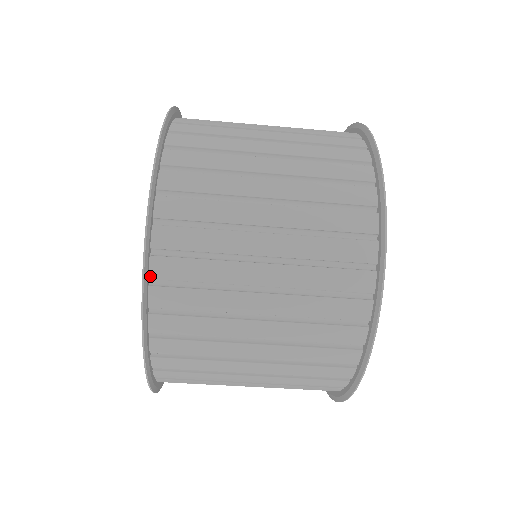
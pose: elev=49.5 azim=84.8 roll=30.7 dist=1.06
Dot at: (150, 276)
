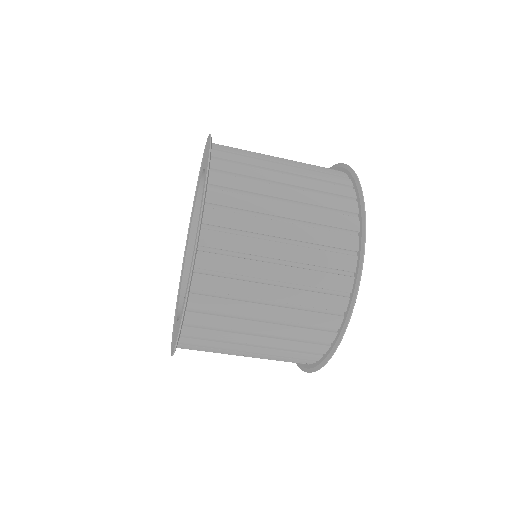
Dot at: (184, 322)
